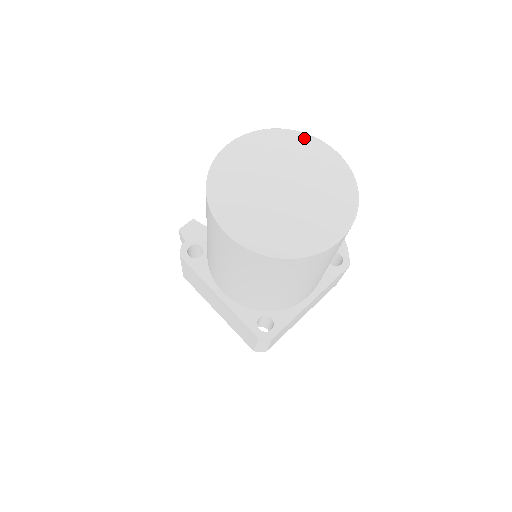
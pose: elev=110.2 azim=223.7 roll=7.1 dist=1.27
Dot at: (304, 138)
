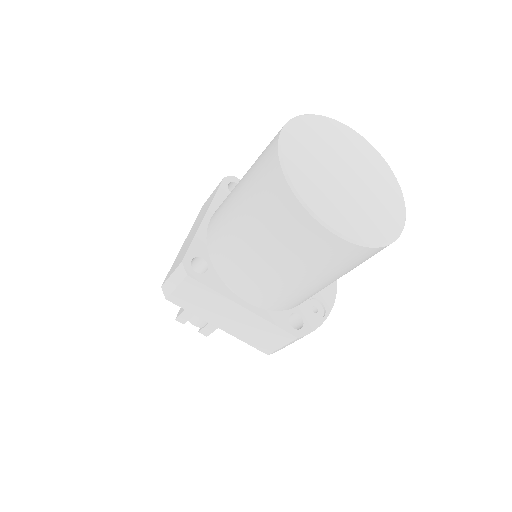
Dot at: (398, 190)
